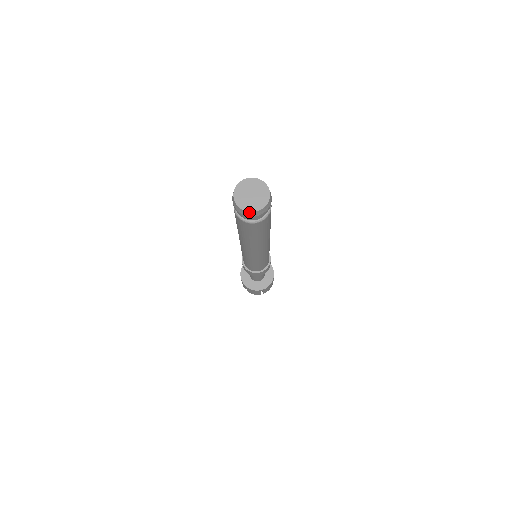
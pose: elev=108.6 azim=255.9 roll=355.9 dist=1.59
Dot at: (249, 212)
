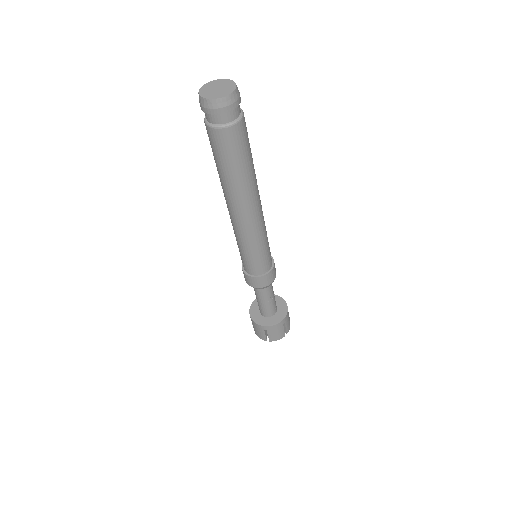
Dot at: (205, 99)
